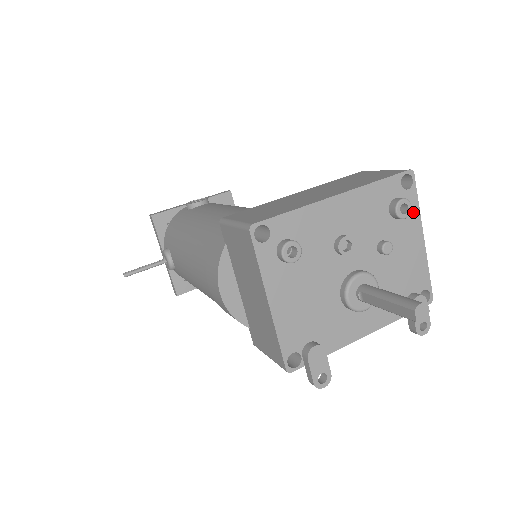
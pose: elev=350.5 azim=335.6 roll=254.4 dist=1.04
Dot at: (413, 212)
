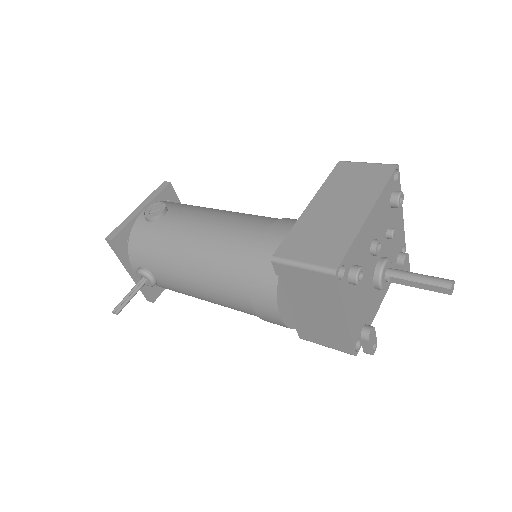
Dot at: occluded
